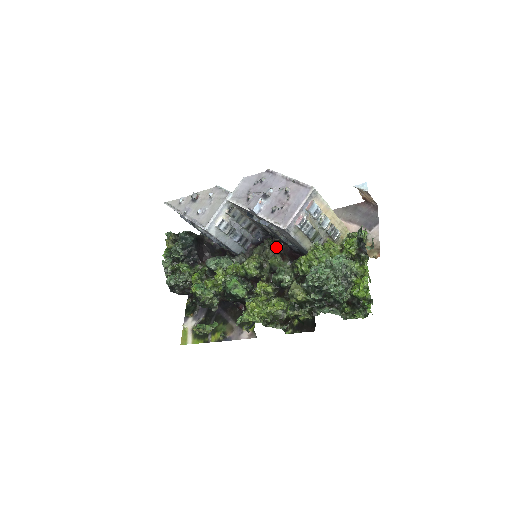
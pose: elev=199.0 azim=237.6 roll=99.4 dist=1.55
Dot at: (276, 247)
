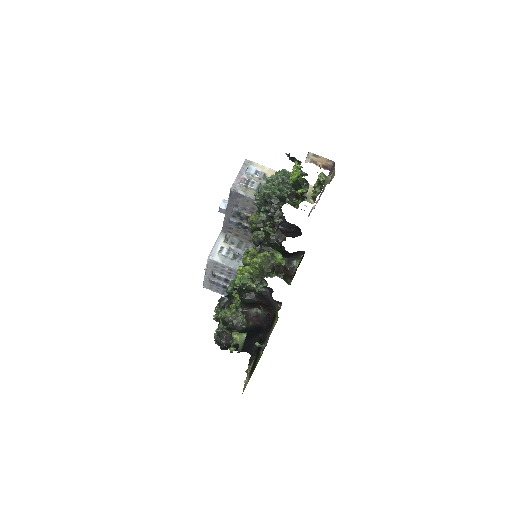
Dot at: occluded
